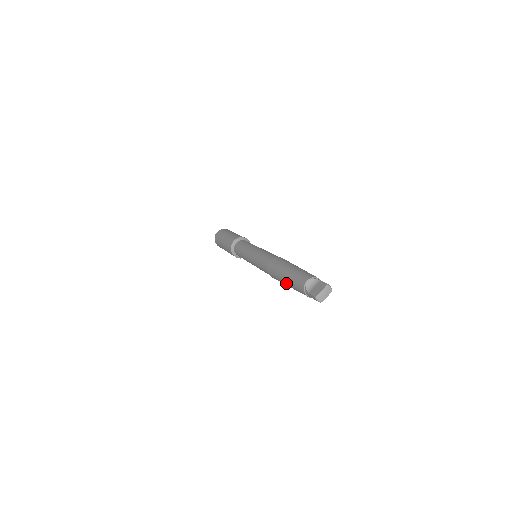
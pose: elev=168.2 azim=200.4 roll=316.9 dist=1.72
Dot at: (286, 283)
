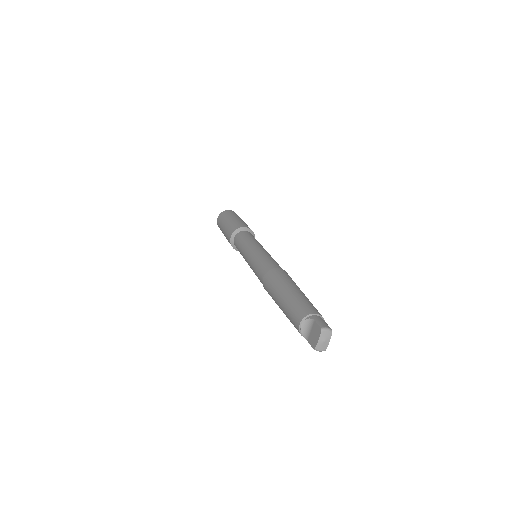
Dot at: occluded
